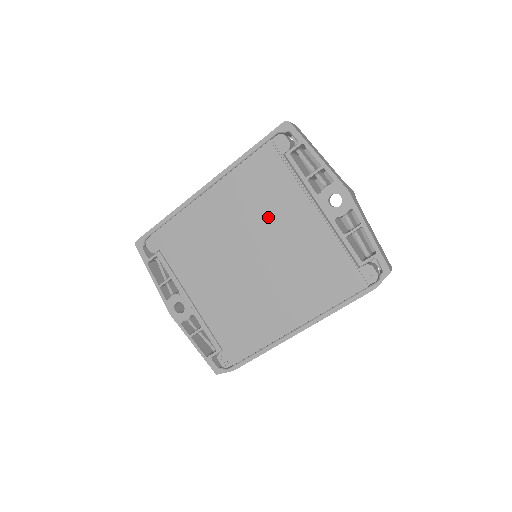
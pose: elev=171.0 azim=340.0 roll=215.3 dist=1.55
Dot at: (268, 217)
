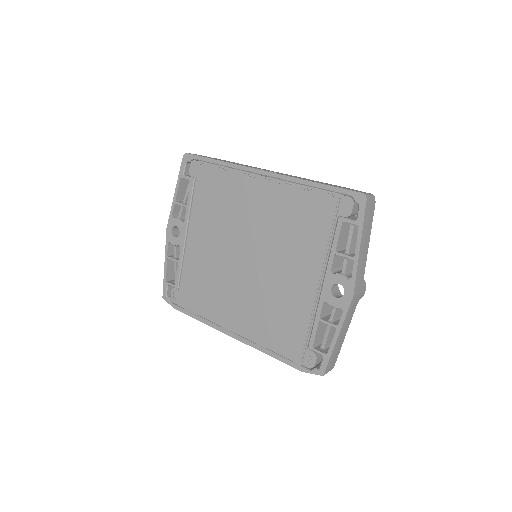
Dot at: (284, 246)
